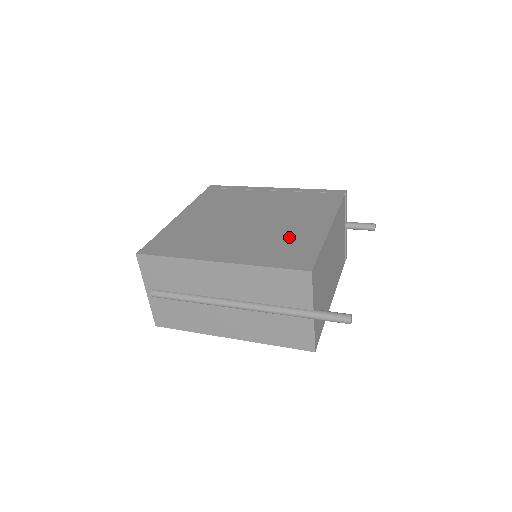
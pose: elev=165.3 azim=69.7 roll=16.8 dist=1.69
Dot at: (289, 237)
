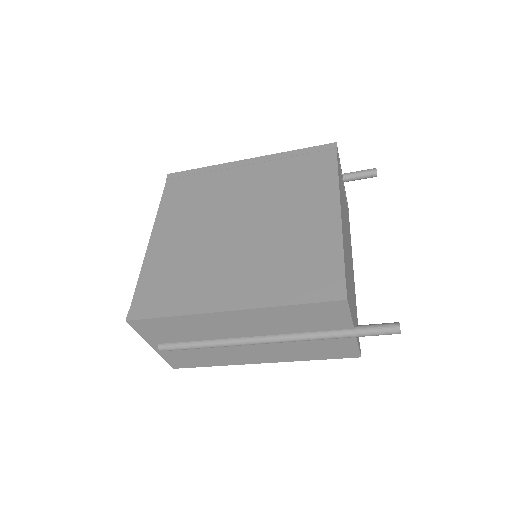
Dot at: (298, 245)
